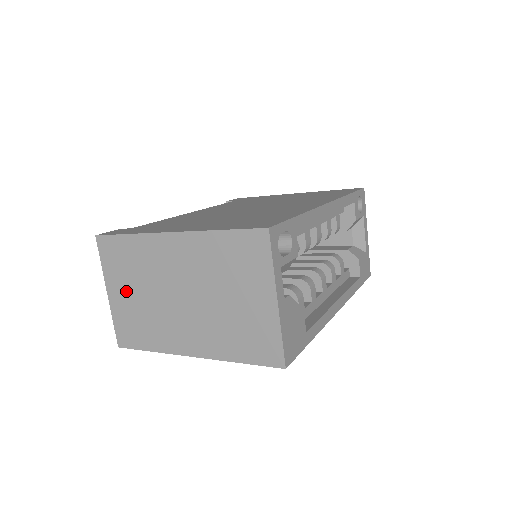
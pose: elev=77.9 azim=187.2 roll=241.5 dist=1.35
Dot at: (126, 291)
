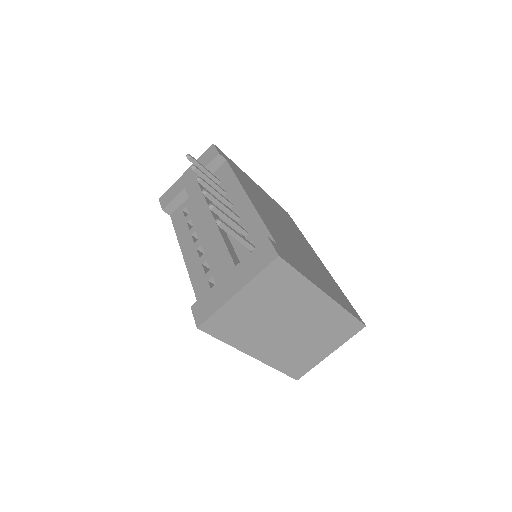
Dot at: (255, 302)
